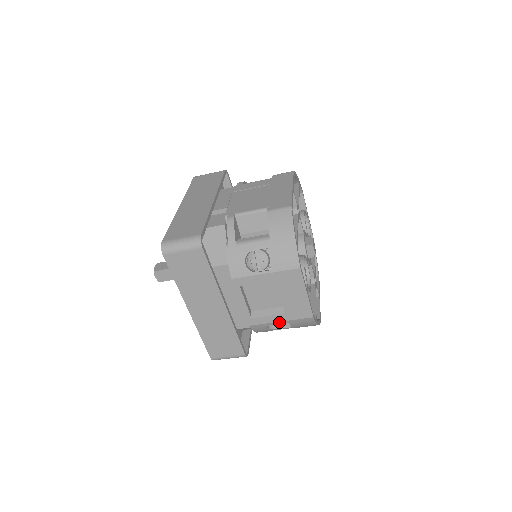
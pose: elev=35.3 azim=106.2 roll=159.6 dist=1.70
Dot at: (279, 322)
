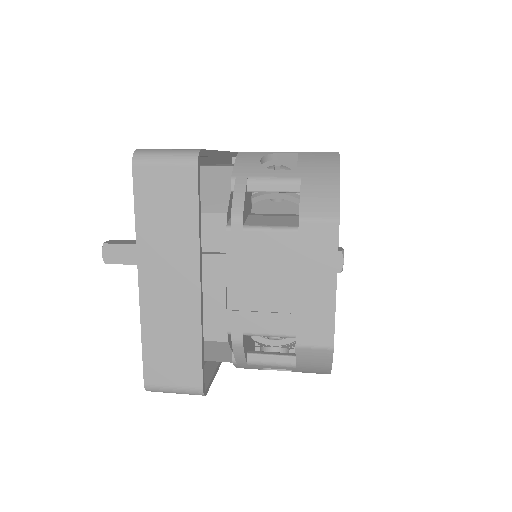
Dot at: occluded
